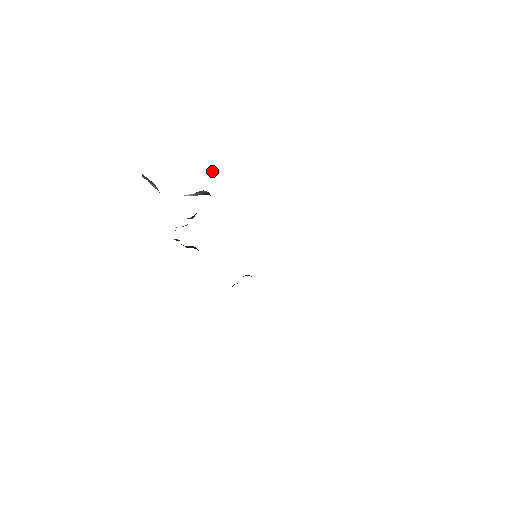
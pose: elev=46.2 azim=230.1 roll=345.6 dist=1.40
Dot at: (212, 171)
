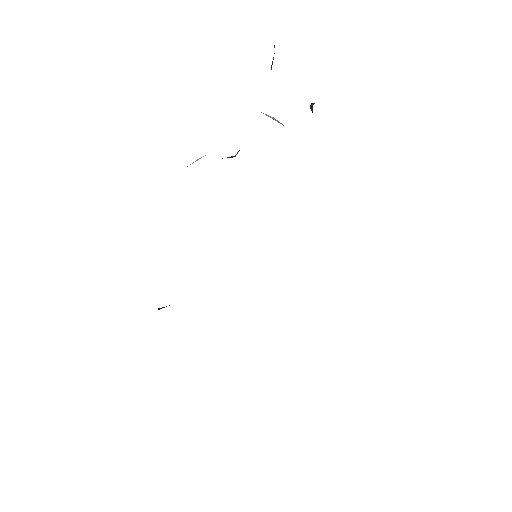
Dot at: occluded
